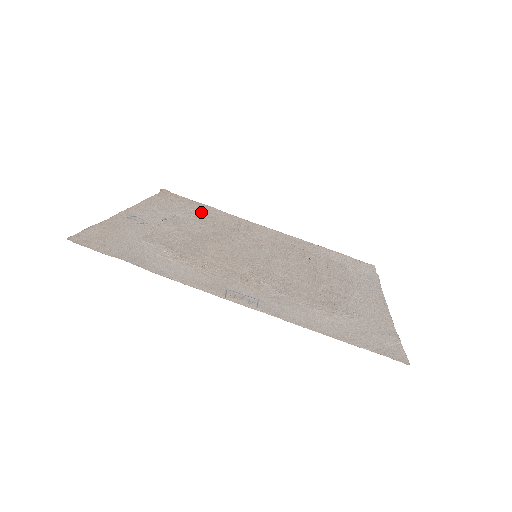
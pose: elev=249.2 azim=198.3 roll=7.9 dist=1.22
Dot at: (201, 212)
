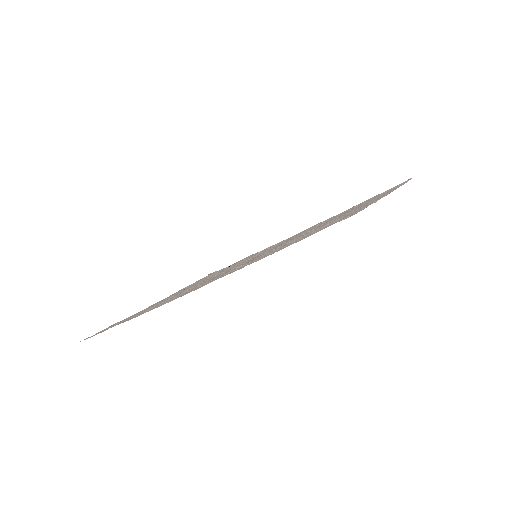
Dot at: occluded
